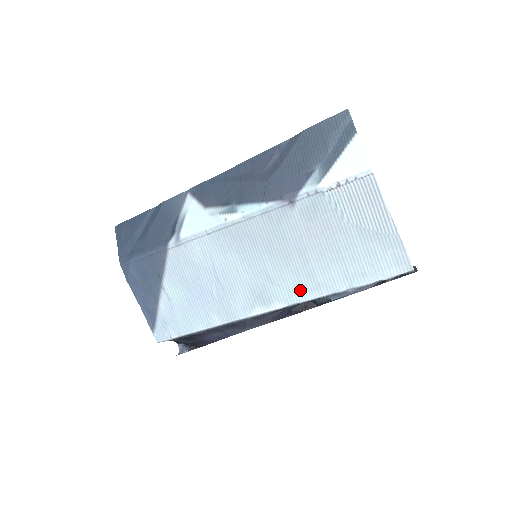
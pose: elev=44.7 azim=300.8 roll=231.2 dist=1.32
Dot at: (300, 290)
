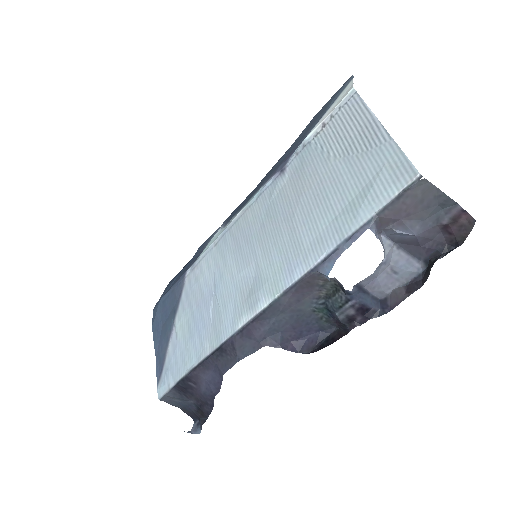
Dot at: (287, 271)
